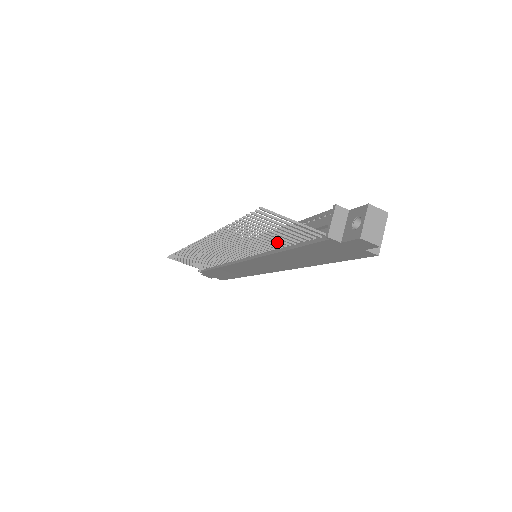
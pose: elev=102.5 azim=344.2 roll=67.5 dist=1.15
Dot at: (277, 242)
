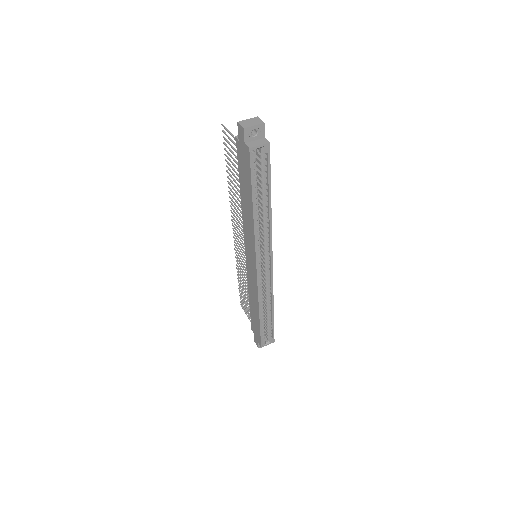
Dot at: occluded
